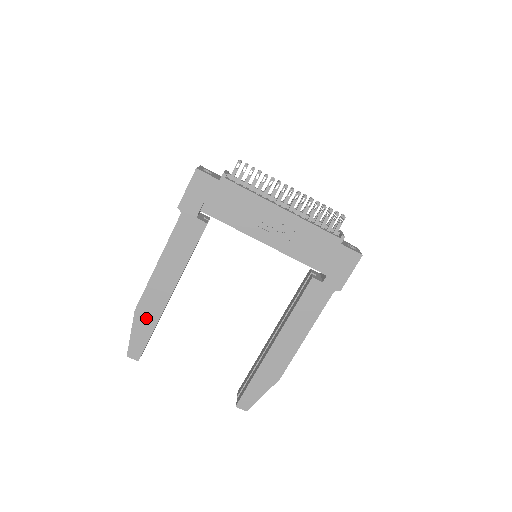
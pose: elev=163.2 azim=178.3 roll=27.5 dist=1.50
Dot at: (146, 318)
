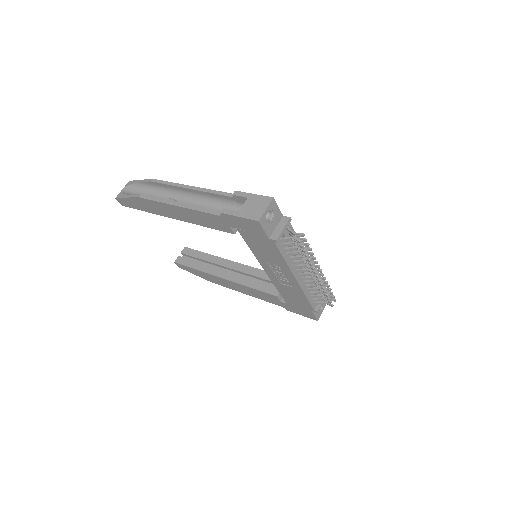
Dot at: (144, 205)
